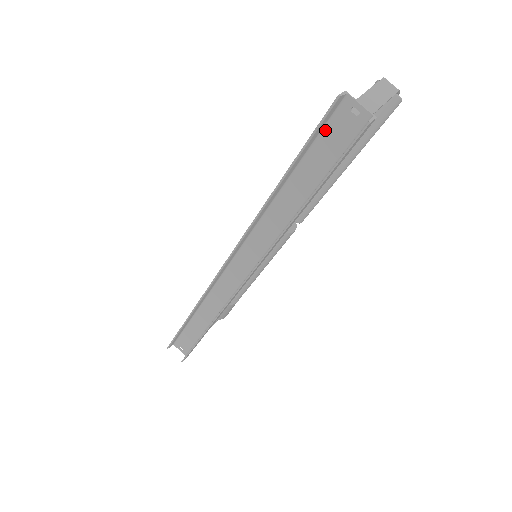
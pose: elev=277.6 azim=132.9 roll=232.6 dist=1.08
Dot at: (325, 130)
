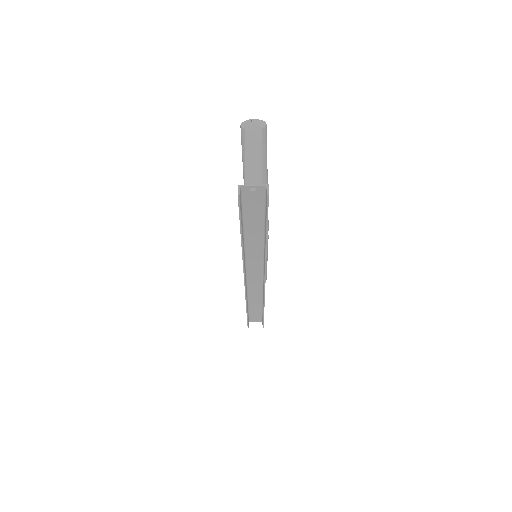
Dot at: (244, 204)
